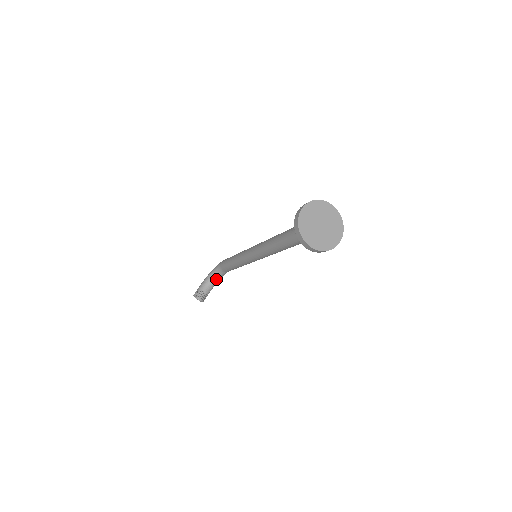
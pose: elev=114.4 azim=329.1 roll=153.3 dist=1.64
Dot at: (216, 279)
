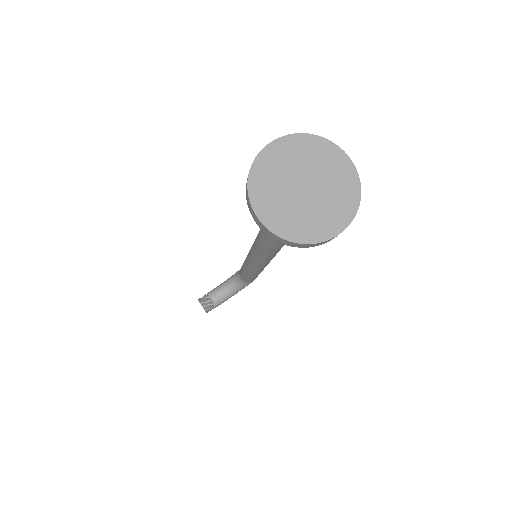
Dot at: (233, 288)
